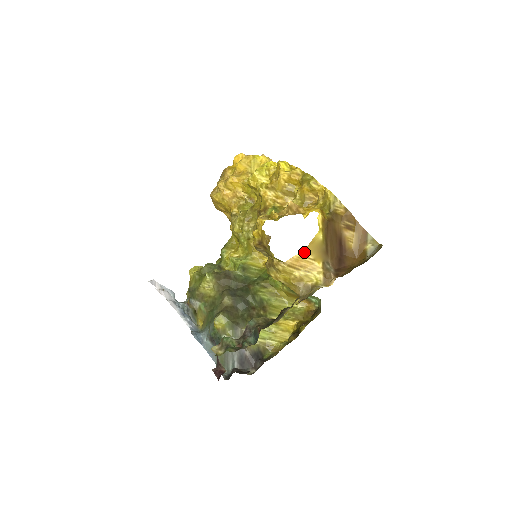
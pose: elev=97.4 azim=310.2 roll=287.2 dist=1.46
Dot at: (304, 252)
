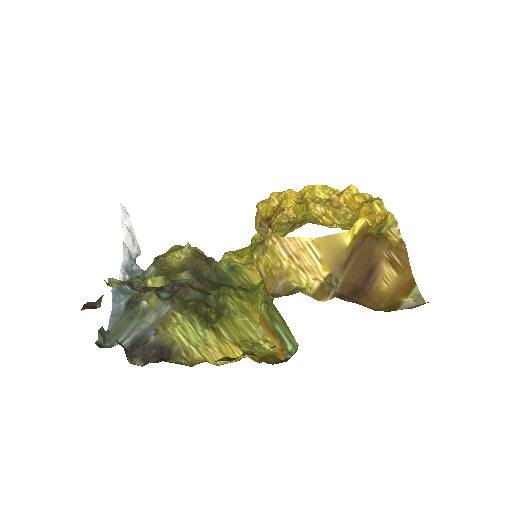
Dot at: (313, 241)
